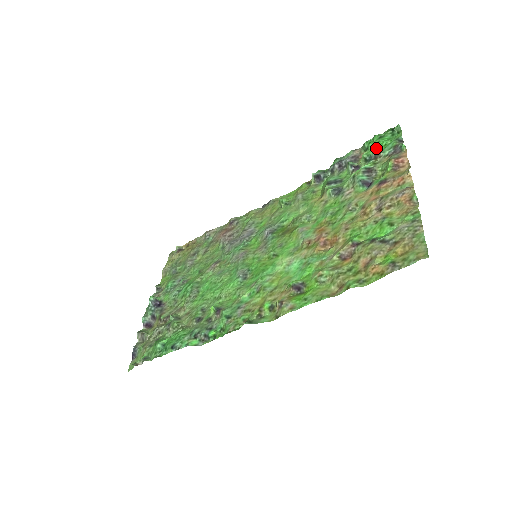
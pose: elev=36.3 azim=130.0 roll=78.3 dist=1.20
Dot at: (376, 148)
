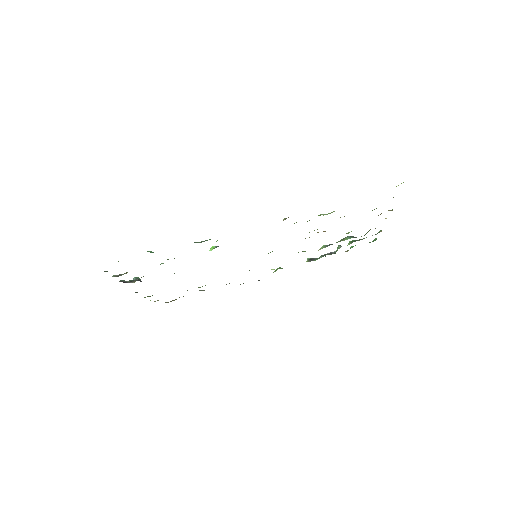
Dot at: occluded
